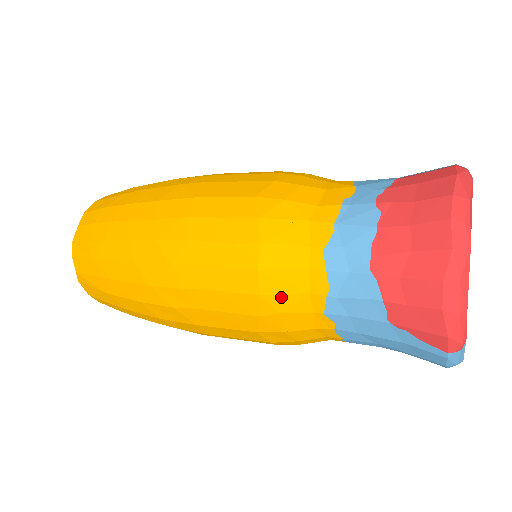
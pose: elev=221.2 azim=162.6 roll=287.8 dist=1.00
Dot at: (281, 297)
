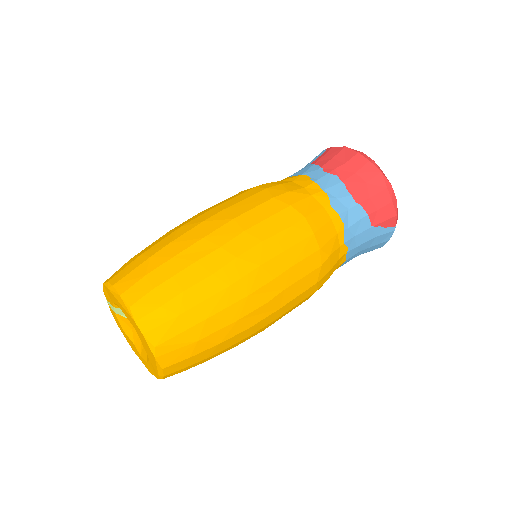
Dot at: (328, 244)
